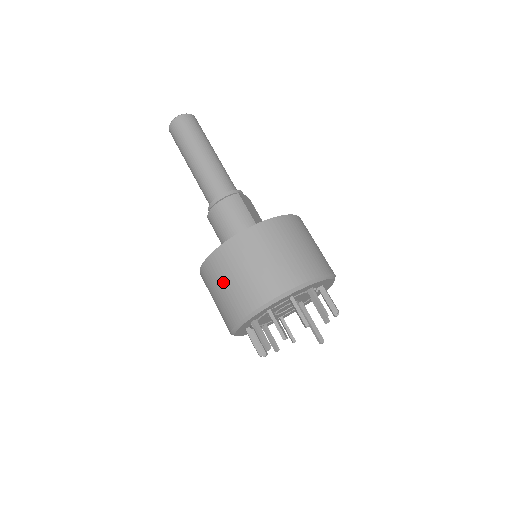
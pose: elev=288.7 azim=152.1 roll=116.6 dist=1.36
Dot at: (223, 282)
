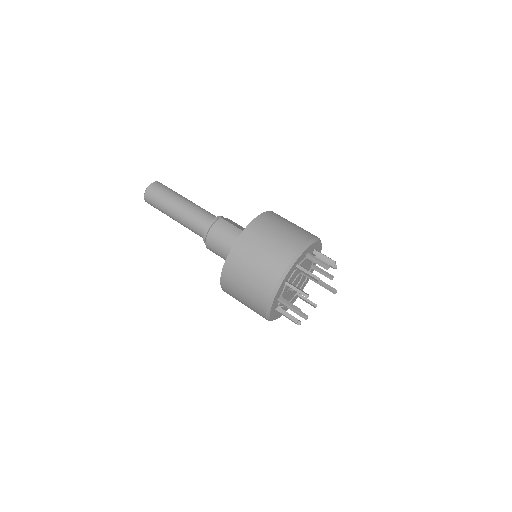
Dot at: (243, 281)
